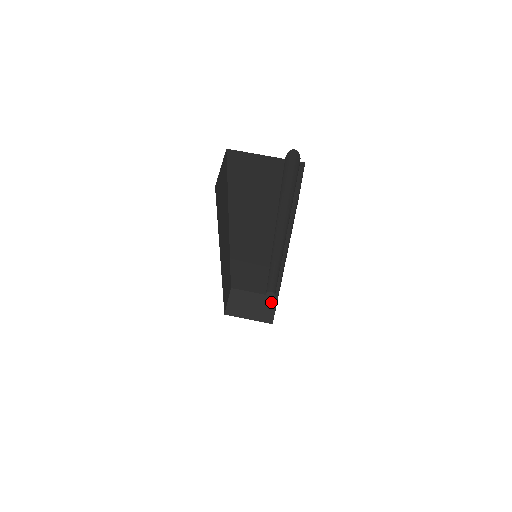
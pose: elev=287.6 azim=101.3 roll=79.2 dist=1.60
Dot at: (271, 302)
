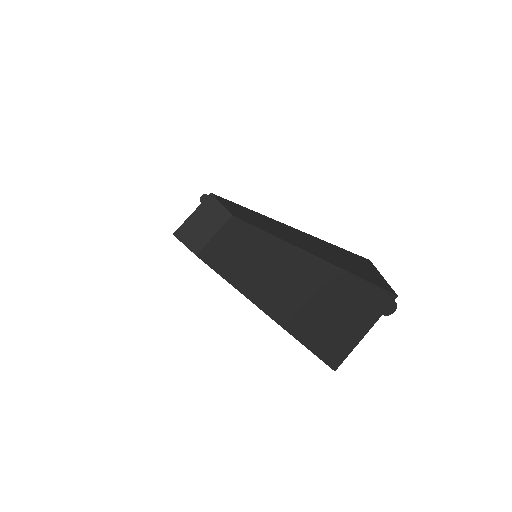
Dot at: (212, 203)
